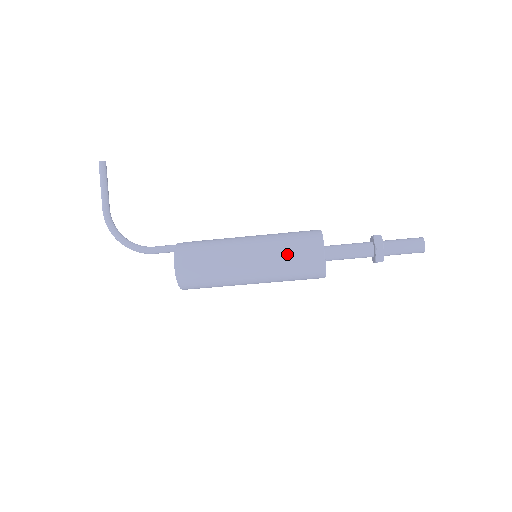
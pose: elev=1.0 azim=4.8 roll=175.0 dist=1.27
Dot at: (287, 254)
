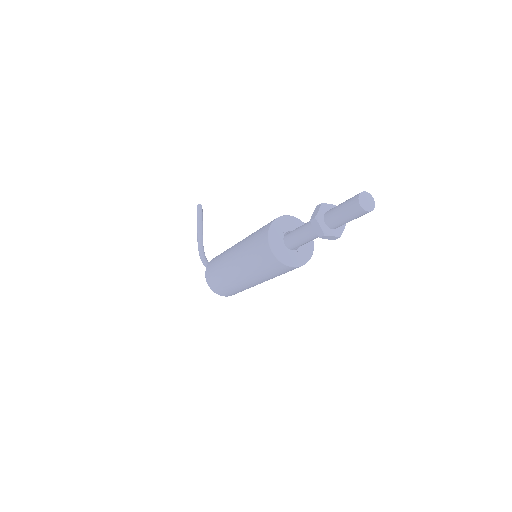
Dot at: (249, 247)
